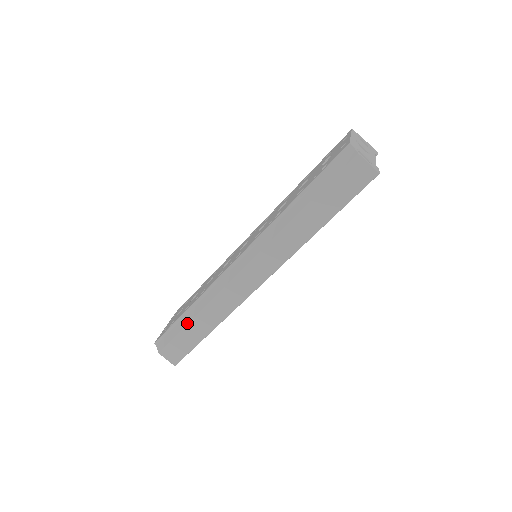
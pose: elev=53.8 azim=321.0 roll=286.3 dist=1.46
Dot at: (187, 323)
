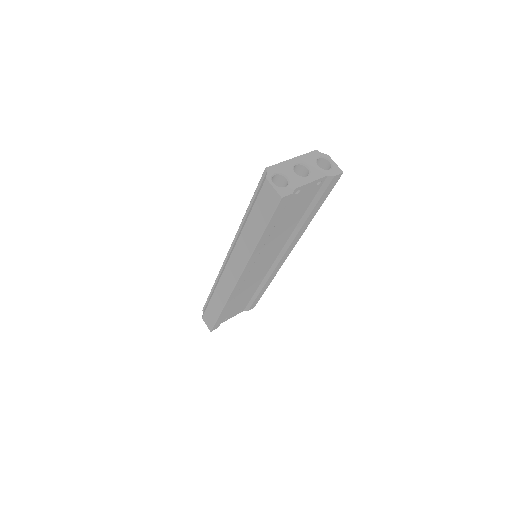
Dot at: (210, 300)
